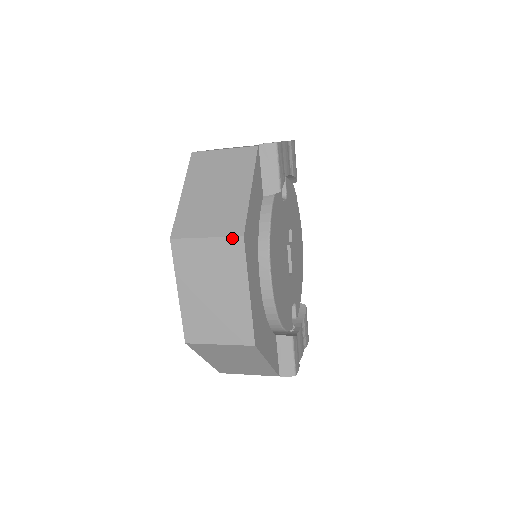
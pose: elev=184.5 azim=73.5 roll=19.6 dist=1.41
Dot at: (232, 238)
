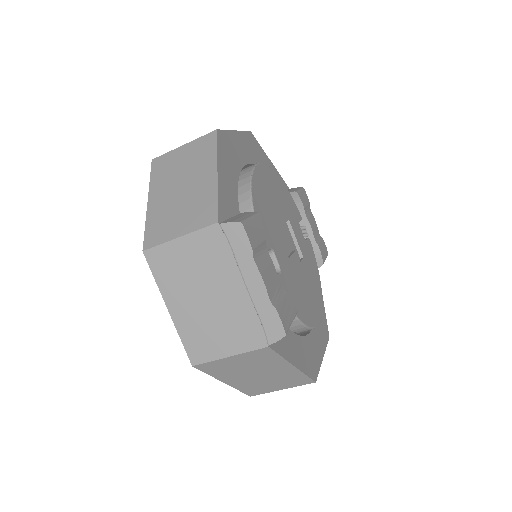
Dot at: occluded
